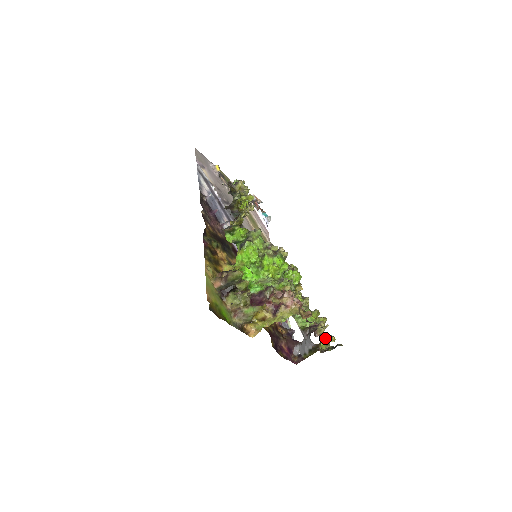
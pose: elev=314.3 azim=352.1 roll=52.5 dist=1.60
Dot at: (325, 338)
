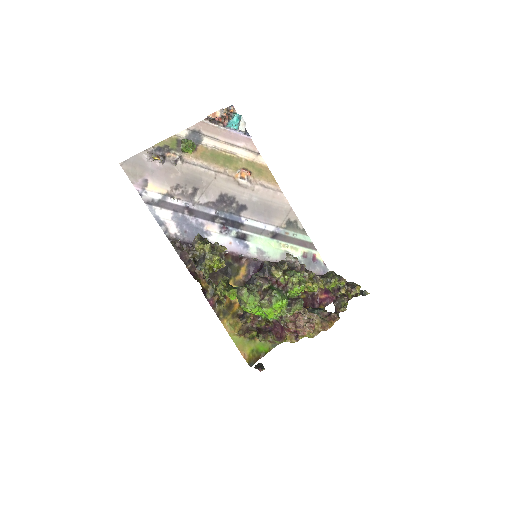
Dot at: (350, 293)
